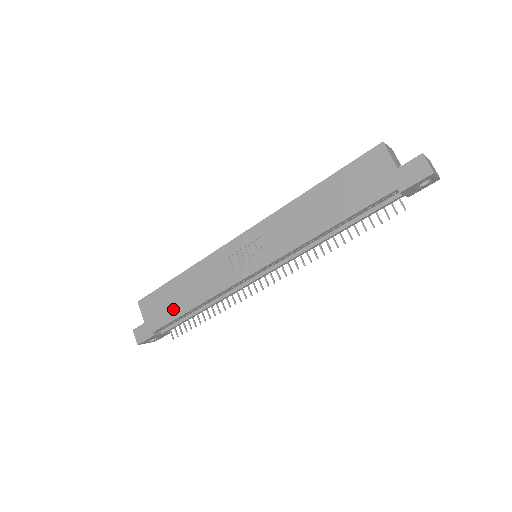
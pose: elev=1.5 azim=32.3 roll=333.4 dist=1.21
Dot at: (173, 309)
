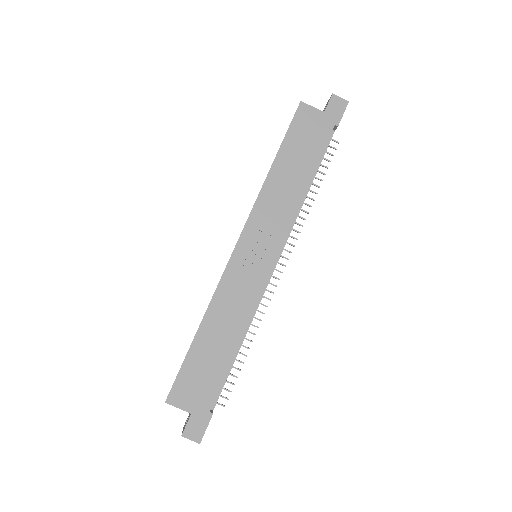
Dot at: (216, 367)
